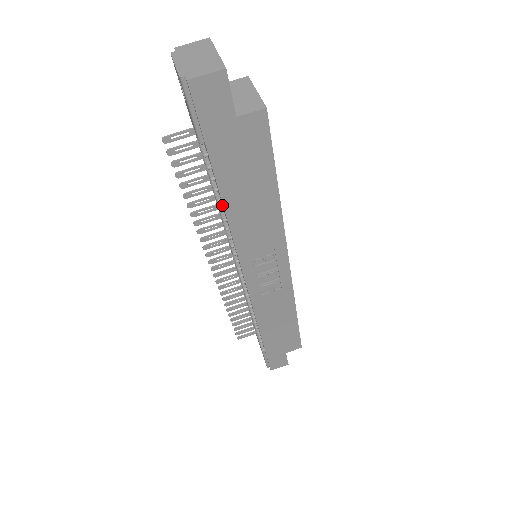
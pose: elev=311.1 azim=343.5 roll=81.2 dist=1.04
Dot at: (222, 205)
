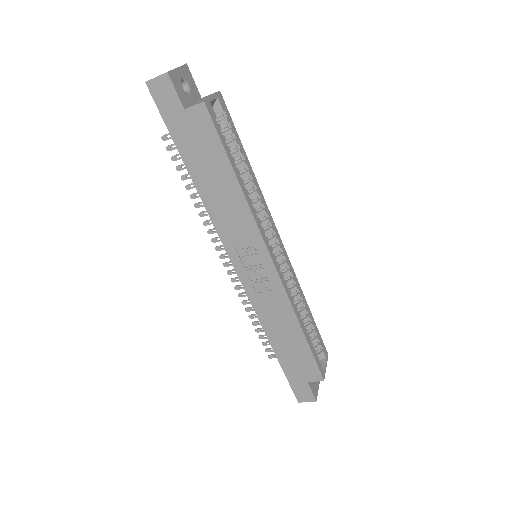
Dot at: occluded
